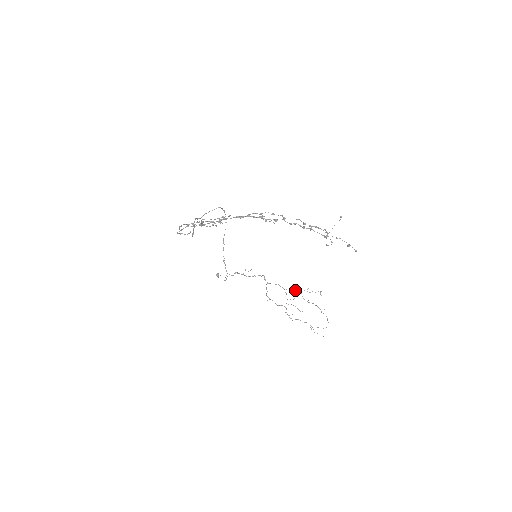
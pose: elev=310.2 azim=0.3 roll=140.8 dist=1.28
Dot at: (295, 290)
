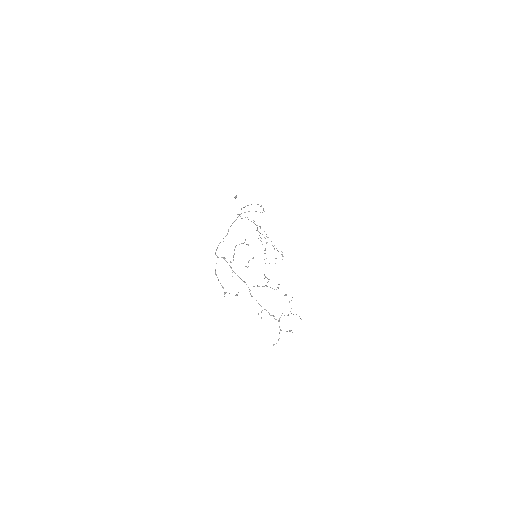
Dot at: occluded
